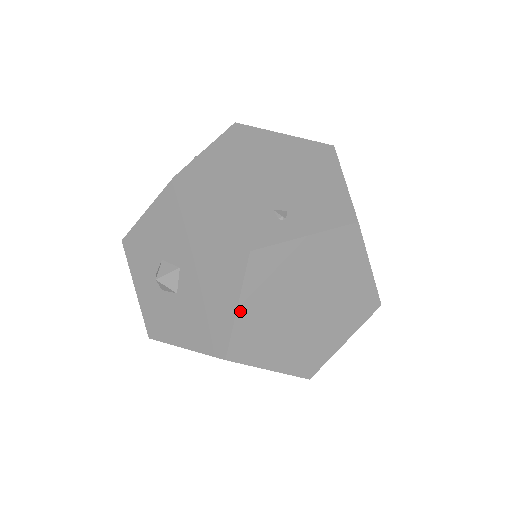
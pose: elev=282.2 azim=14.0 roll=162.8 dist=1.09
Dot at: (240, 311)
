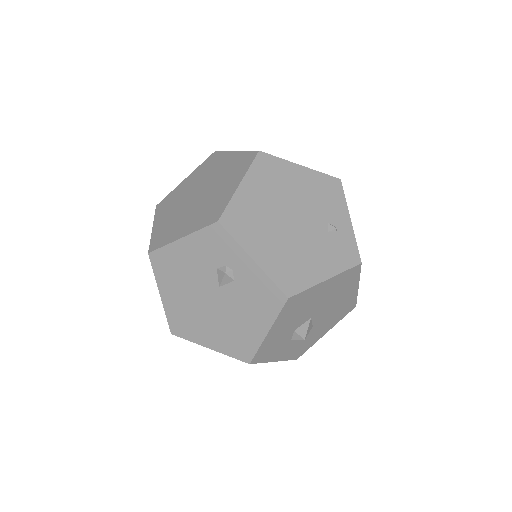
Dot at: (358, 285)
